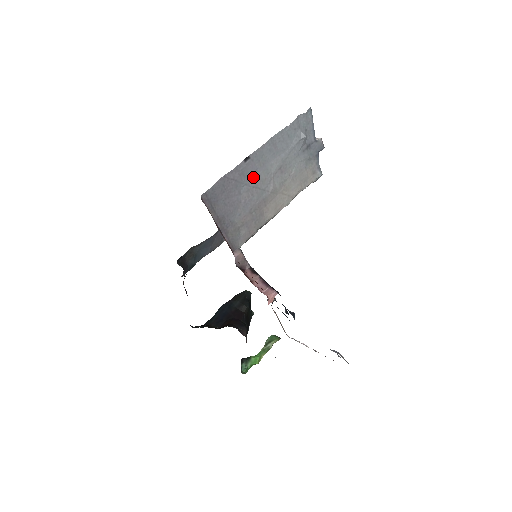
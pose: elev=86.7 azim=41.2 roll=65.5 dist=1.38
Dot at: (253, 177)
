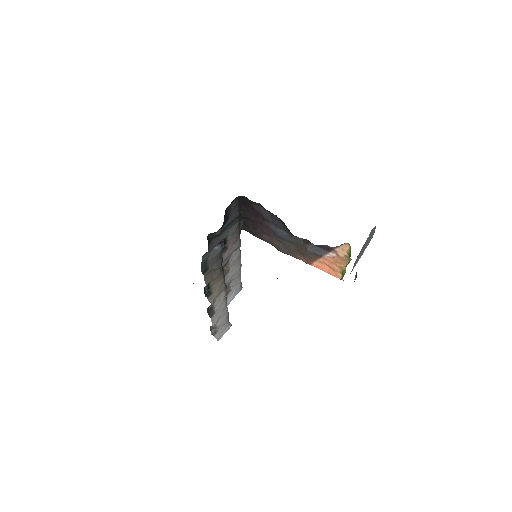
Dot at: occluded
